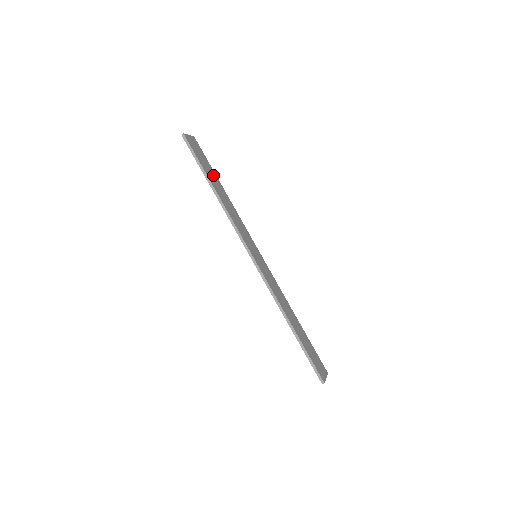
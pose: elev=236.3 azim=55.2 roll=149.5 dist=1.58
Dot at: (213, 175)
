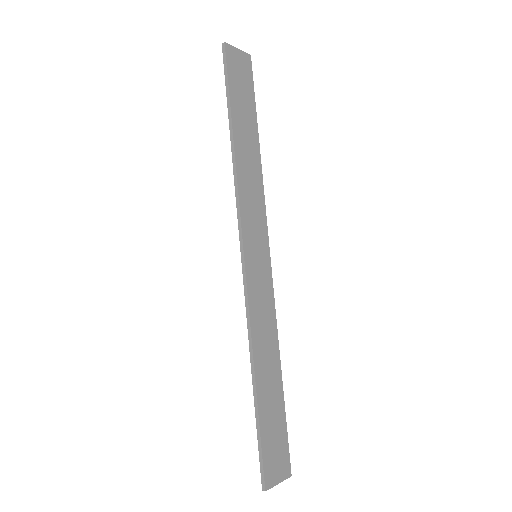
Dot at: (249, 117)
